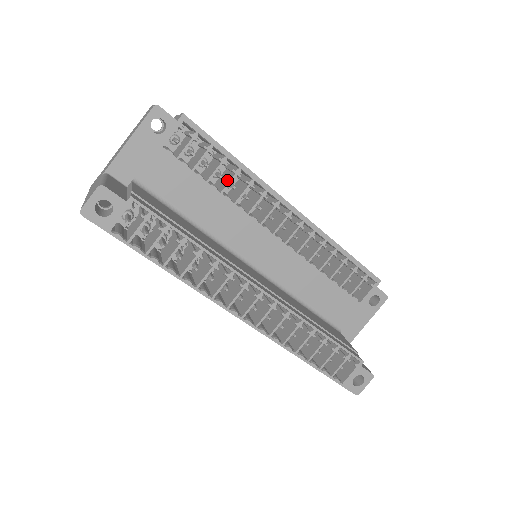
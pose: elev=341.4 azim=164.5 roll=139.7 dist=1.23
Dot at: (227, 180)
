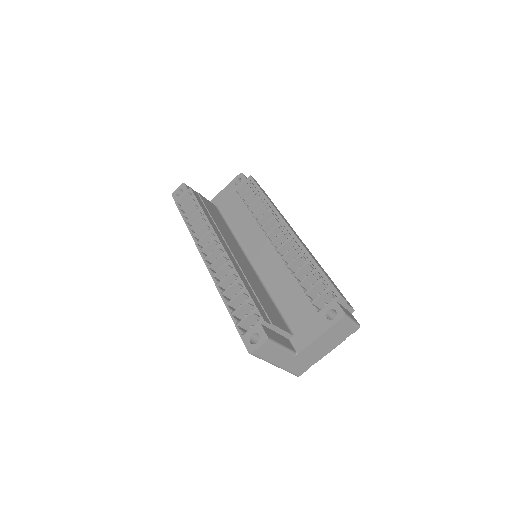
Dot at: (261, 211)
